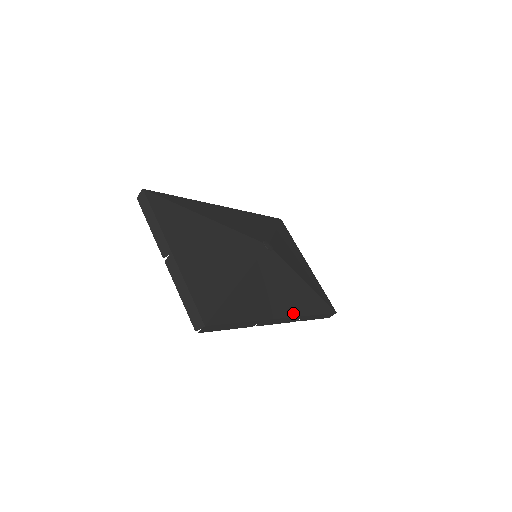
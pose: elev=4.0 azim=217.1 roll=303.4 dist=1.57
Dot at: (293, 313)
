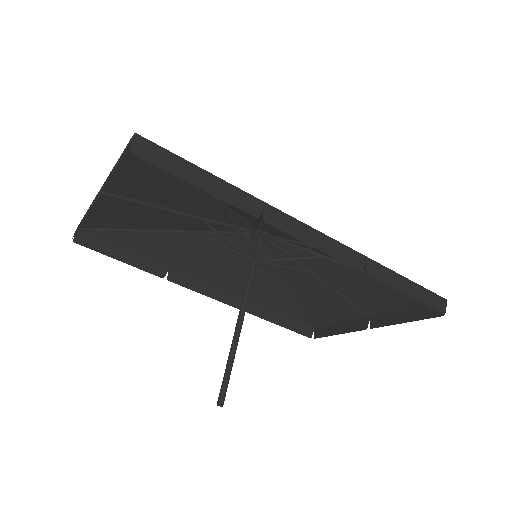
Dot at: (338, 244)
